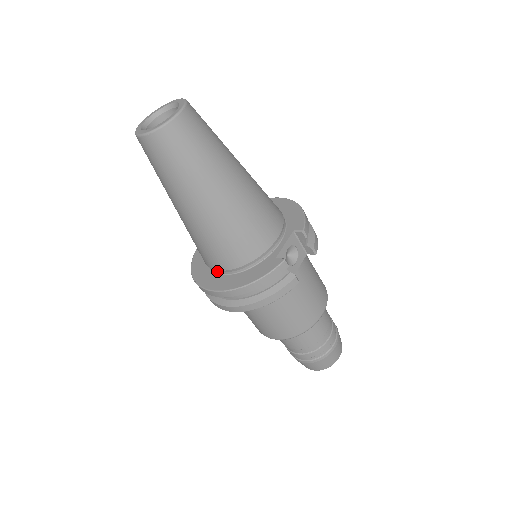
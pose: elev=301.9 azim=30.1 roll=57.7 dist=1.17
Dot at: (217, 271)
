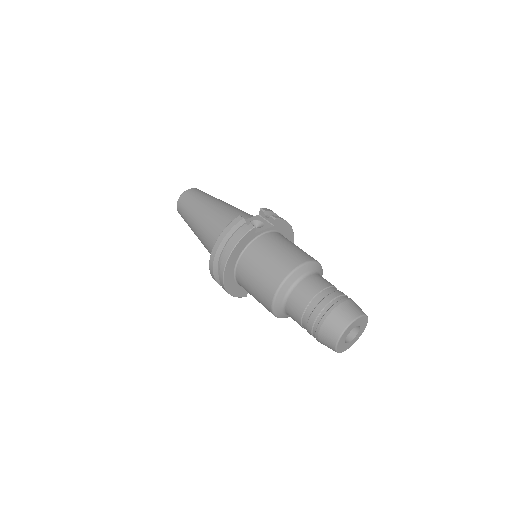
Dot at: occluded
